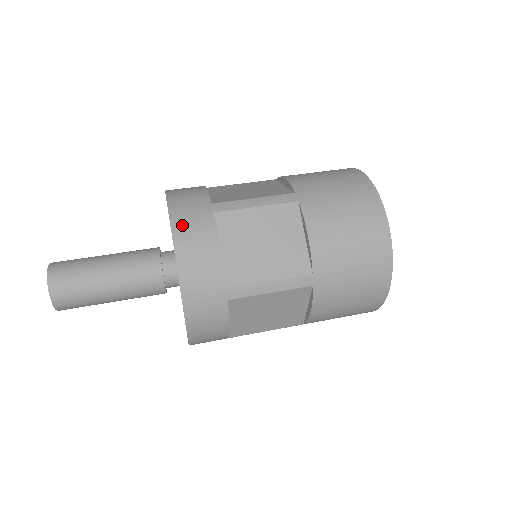
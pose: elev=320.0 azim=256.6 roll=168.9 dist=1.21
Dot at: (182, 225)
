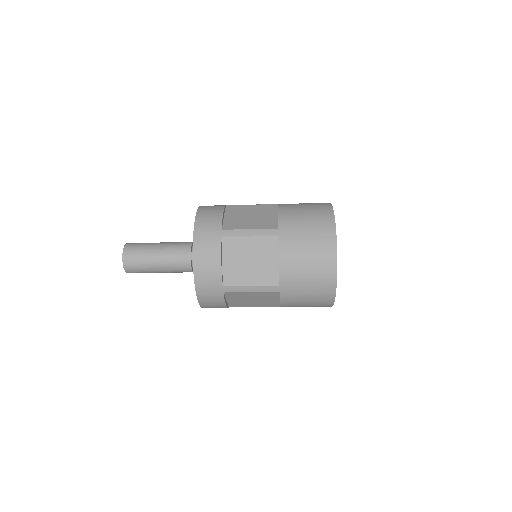
Dot at: (206, 206)
